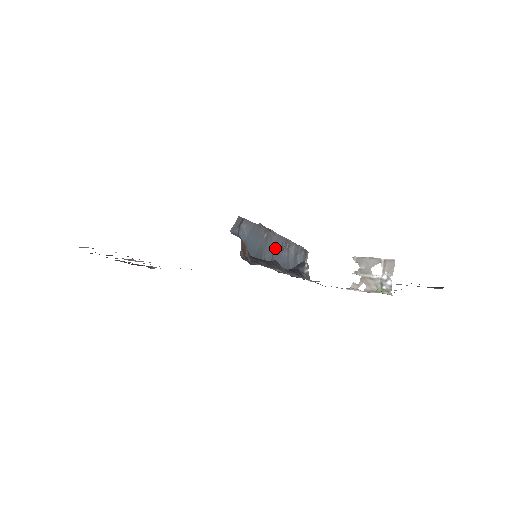
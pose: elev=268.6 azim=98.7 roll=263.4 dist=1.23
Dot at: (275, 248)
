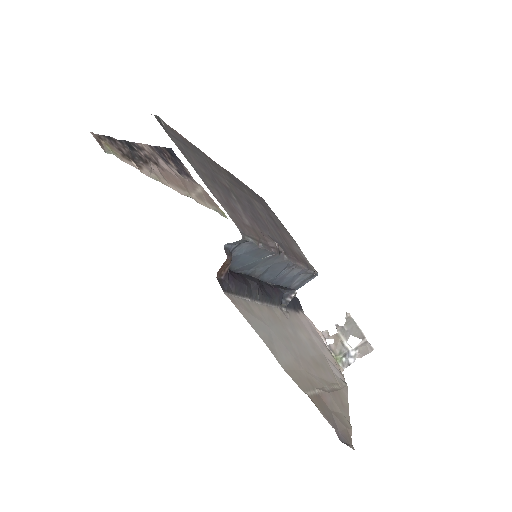
Dot at: (275, 266)
